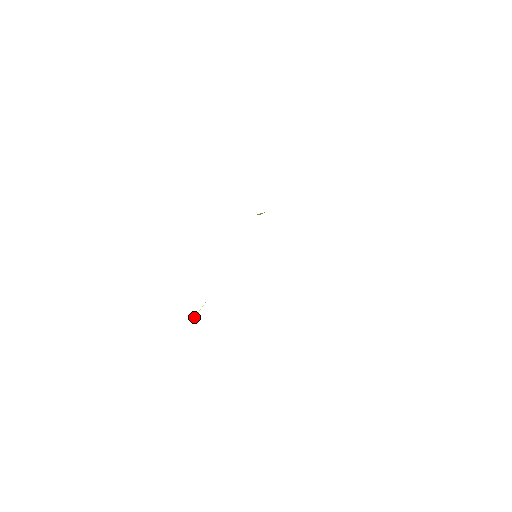
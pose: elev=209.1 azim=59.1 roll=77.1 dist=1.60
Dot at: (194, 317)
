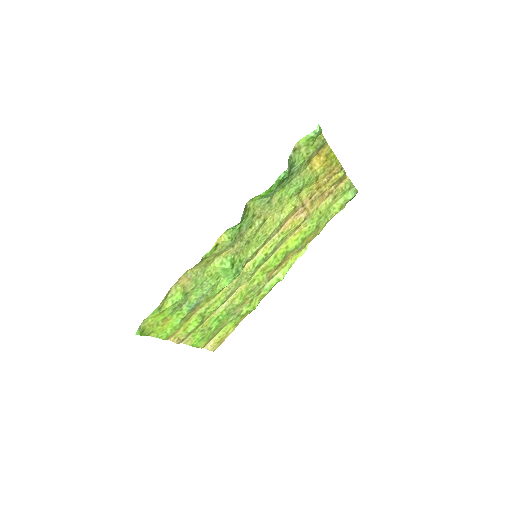
Dot at: (180, 287)
